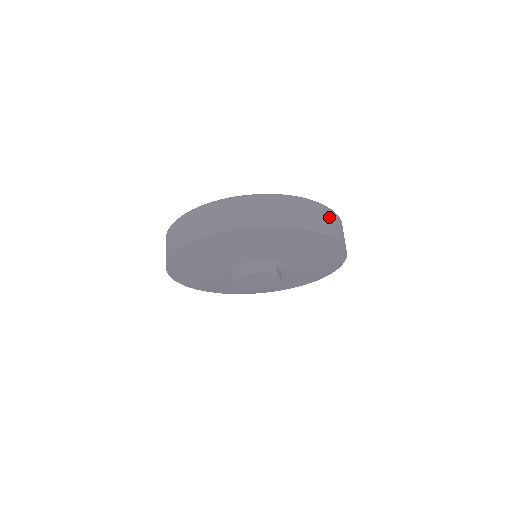
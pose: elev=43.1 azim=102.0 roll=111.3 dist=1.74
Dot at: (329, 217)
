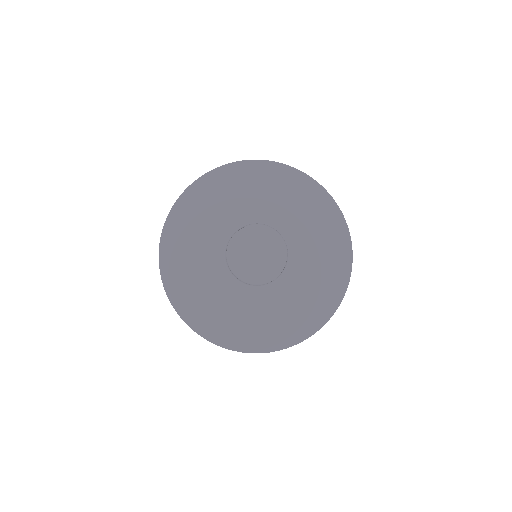
Dot at: occluded
